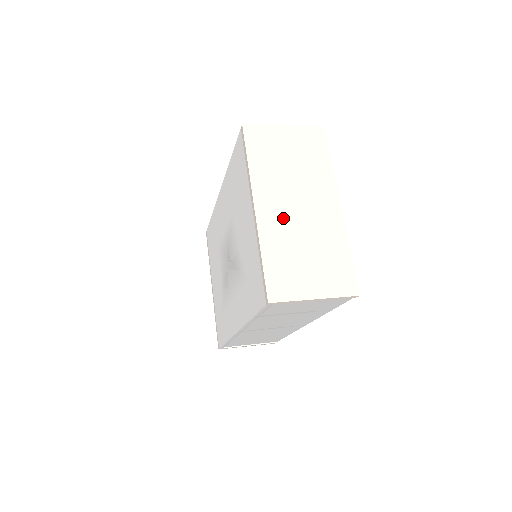
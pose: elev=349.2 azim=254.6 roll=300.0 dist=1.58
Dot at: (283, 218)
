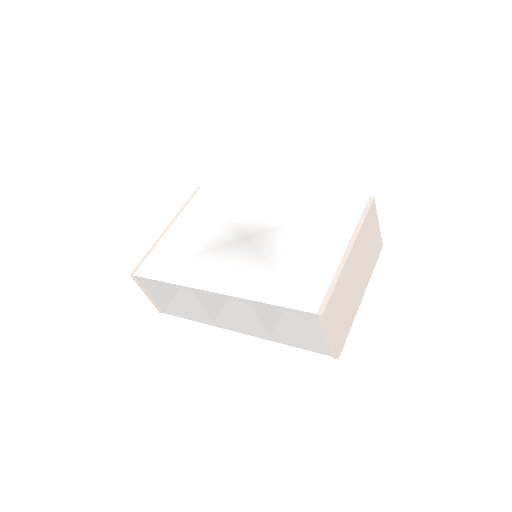
Dot at: (352, 273)
